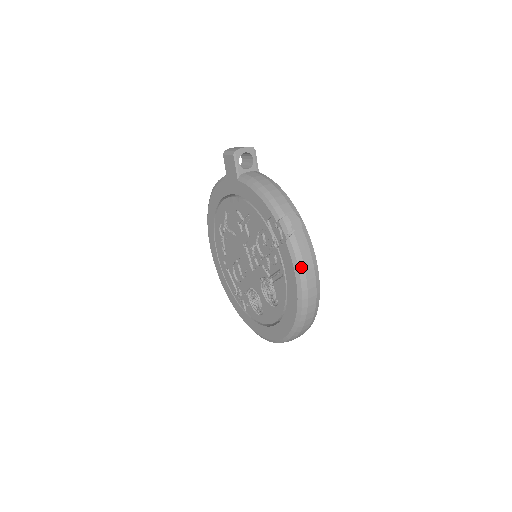
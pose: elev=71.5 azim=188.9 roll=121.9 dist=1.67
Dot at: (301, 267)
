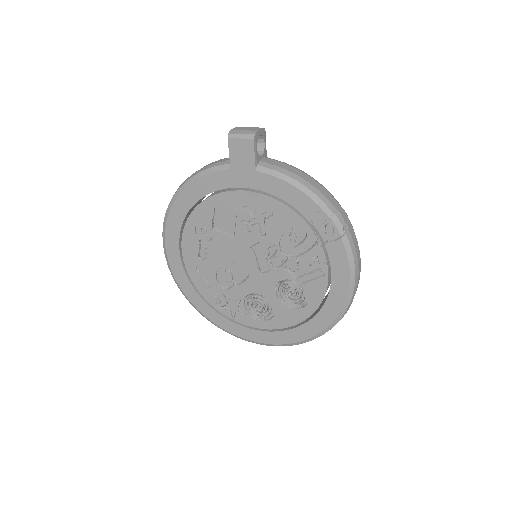
Dot at: (356, 263)
